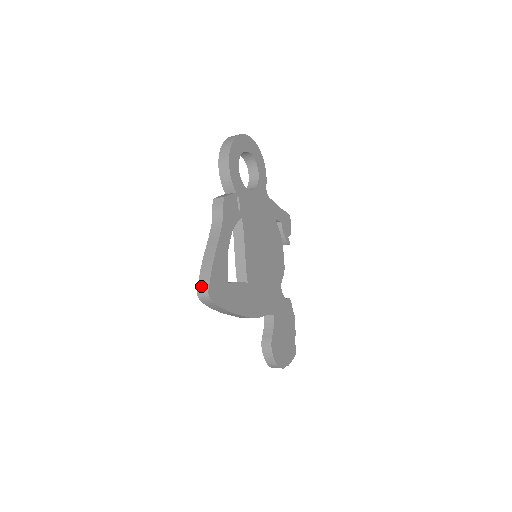
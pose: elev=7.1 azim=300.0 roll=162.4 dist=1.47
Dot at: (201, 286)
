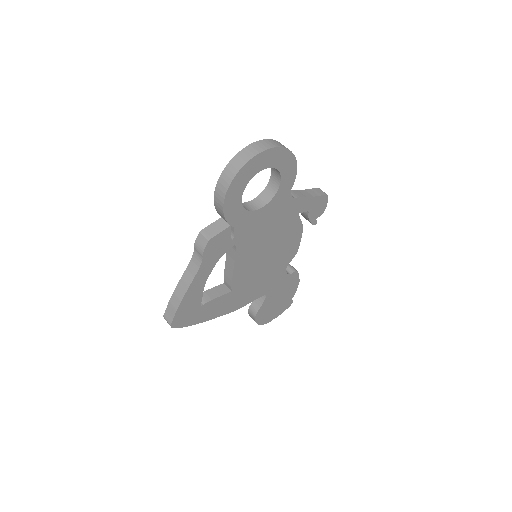
Dot at: (167, 314)
